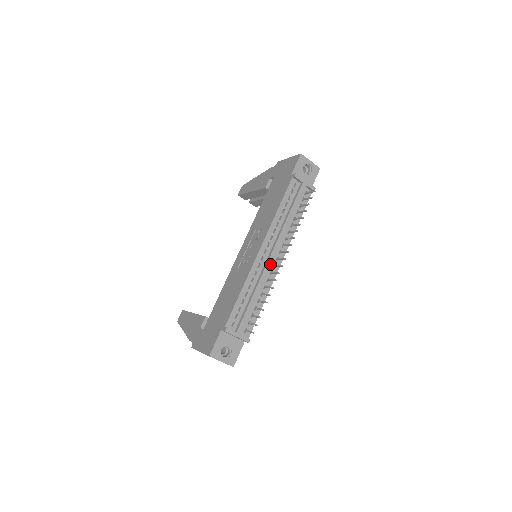
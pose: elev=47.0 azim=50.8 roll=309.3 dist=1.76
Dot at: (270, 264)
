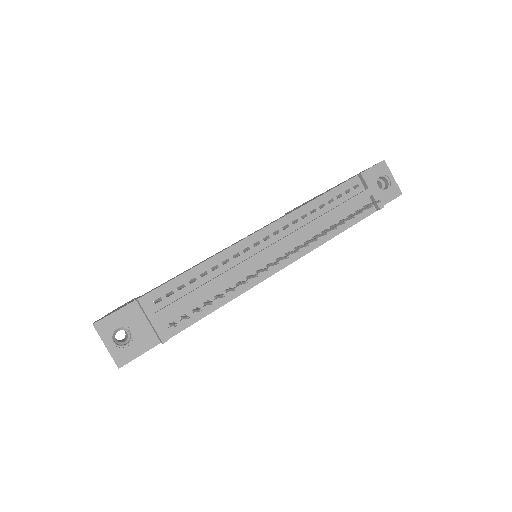
Dot at: (263, 256)
